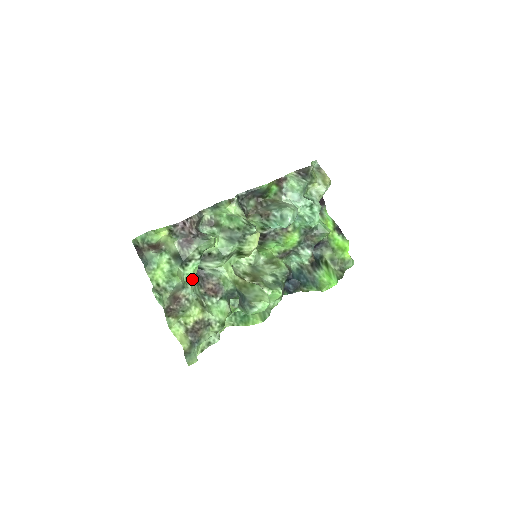
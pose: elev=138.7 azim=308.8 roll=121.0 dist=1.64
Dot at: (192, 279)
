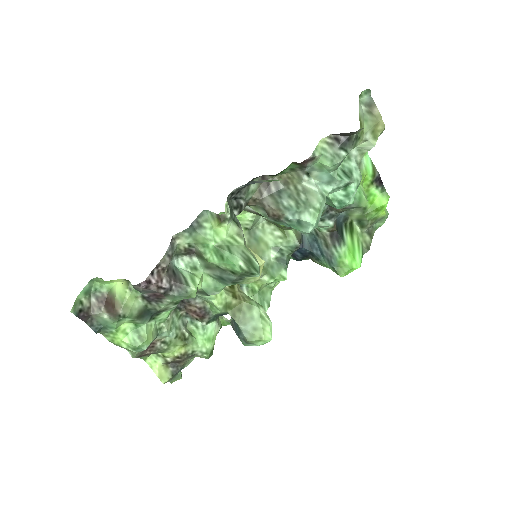
Dot at: occluded
